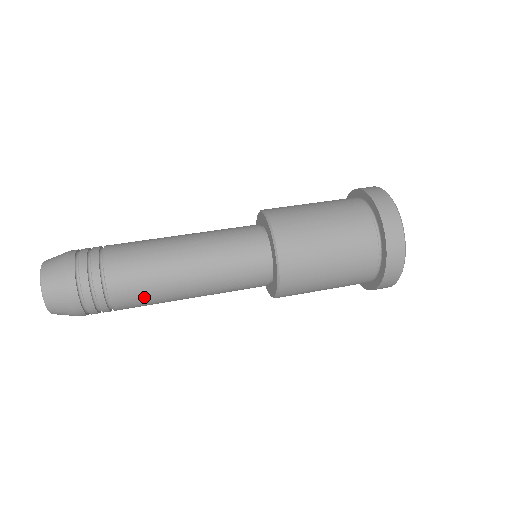
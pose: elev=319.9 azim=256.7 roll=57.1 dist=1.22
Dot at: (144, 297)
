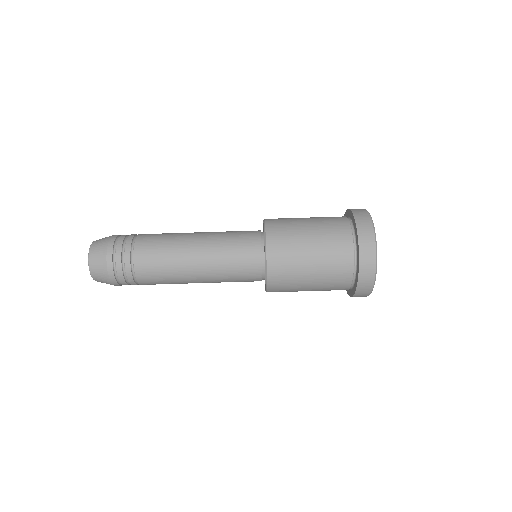
Dot at: occluded
